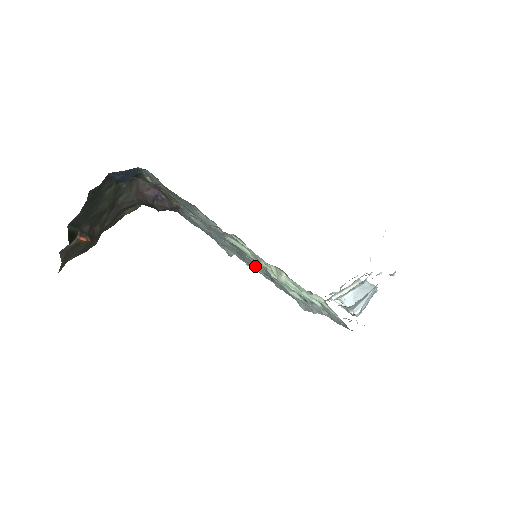
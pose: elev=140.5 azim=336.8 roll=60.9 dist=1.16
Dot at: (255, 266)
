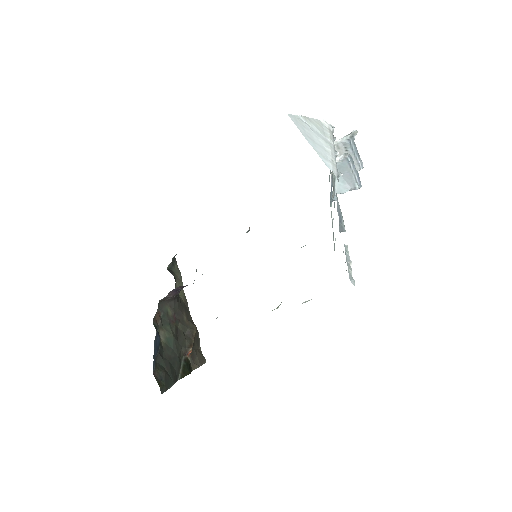
Dot at: occluded
